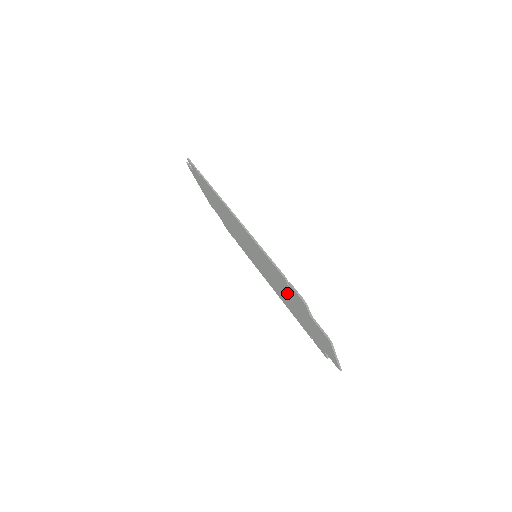
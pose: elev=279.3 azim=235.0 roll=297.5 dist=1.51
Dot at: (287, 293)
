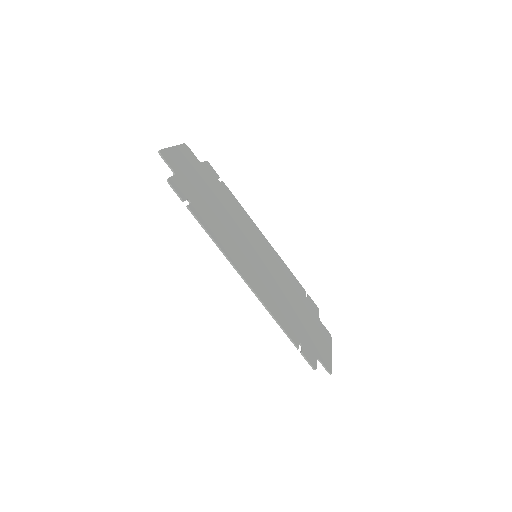
Dot at: (292, 314)
